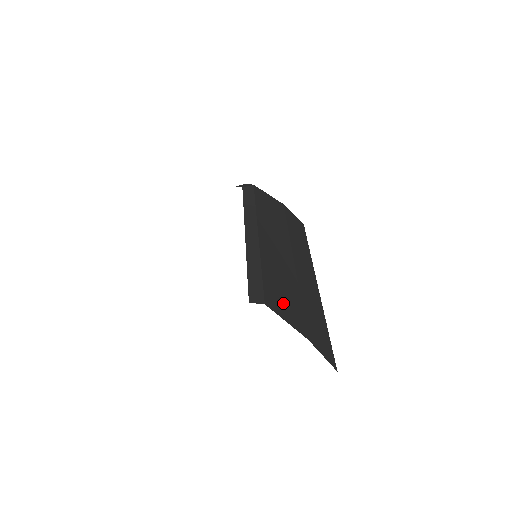
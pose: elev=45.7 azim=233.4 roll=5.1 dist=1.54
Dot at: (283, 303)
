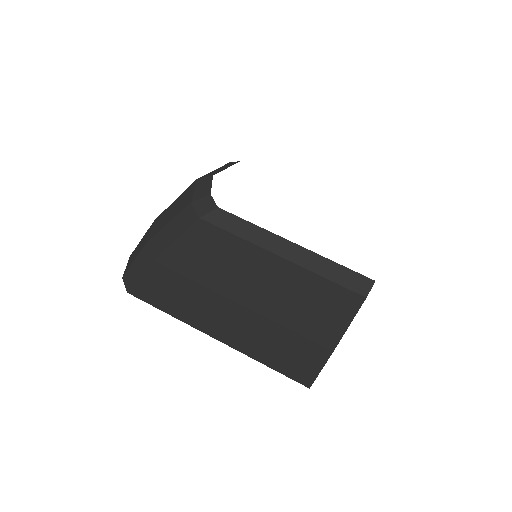
Dot at: occluded
